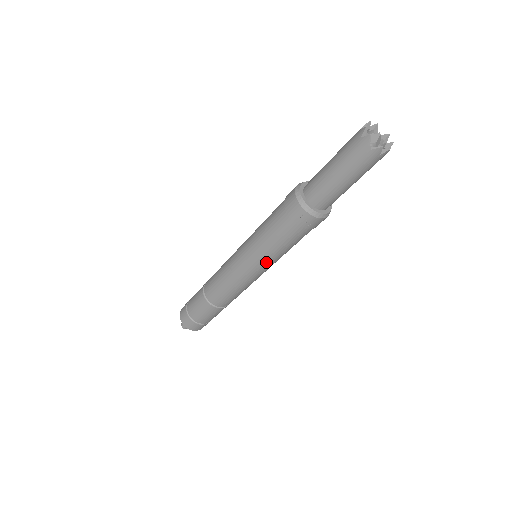
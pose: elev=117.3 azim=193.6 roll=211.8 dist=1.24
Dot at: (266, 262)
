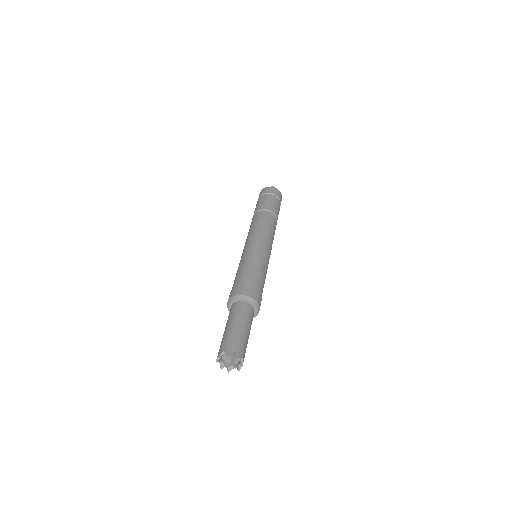
Dot at: occluded
